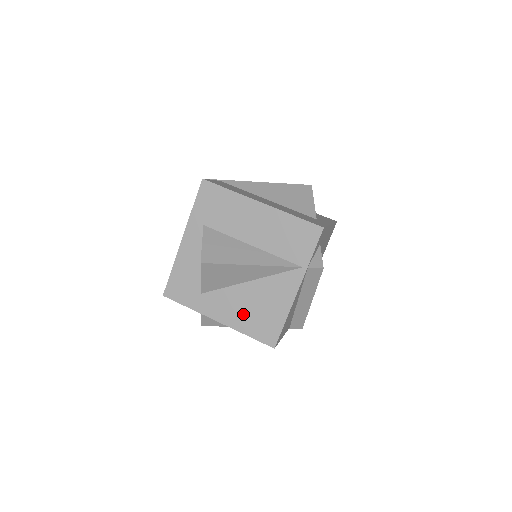
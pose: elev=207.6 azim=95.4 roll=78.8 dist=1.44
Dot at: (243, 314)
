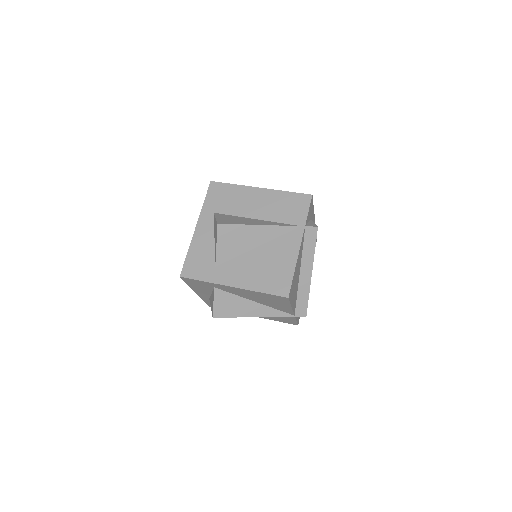
Dot at: (256, 275)
